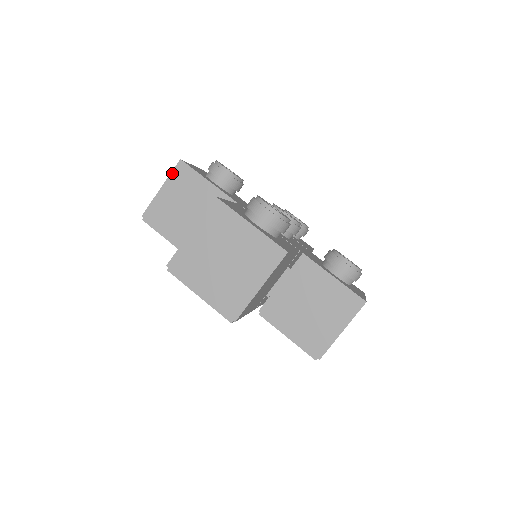
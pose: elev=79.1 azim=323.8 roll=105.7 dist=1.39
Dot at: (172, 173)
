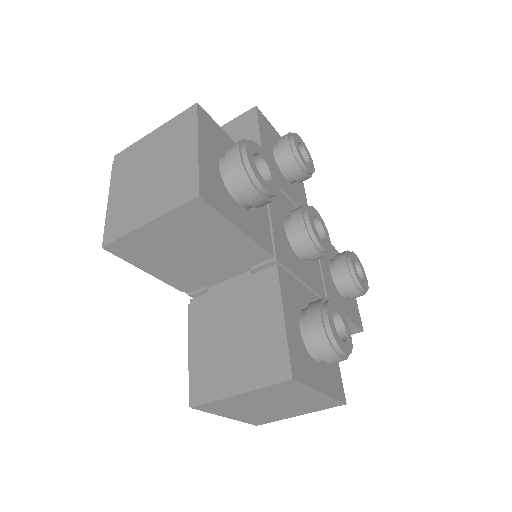
Dot at: (176, 210)
